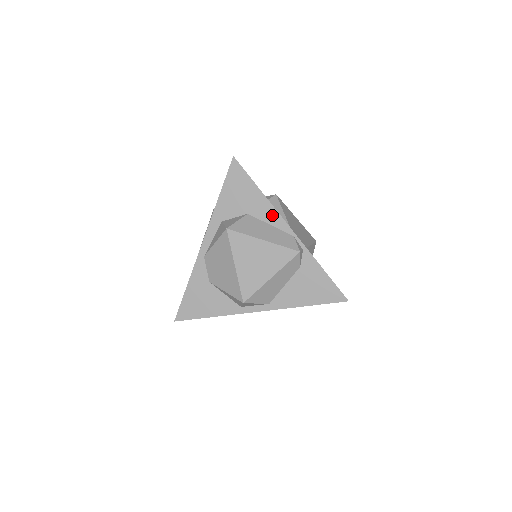
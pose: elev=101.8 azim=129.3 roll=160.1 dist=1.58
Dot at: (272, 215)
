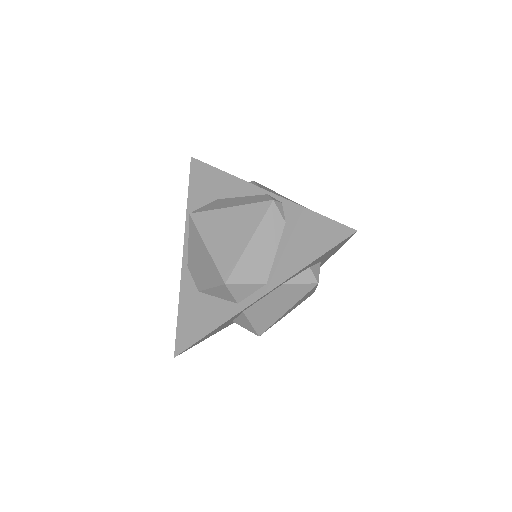
Dot at: (240, 187)
